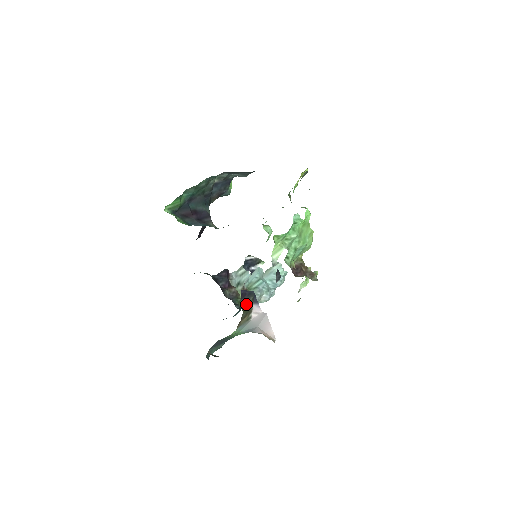
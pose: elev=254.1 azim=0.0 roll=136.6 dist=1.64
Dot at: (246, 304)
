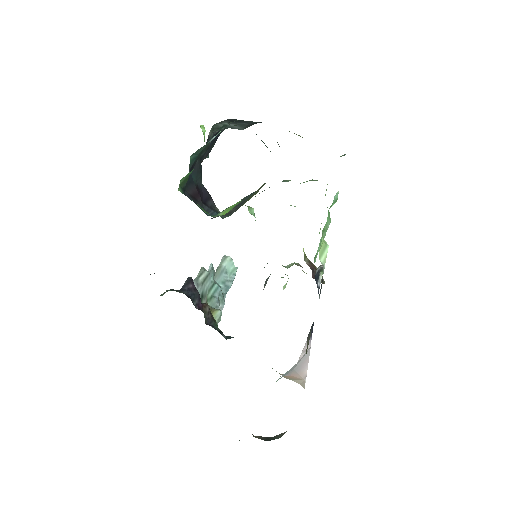
Dot at: (307, 343)
